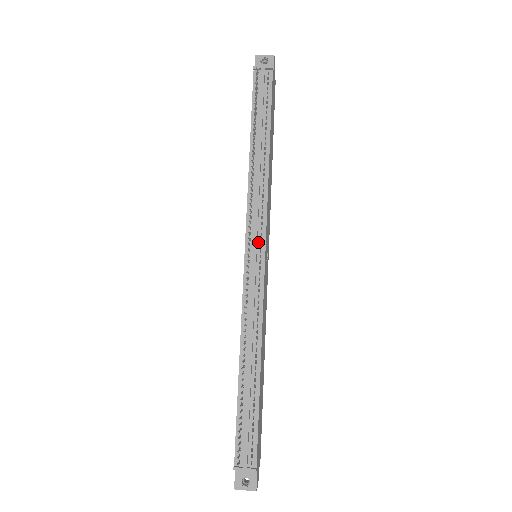
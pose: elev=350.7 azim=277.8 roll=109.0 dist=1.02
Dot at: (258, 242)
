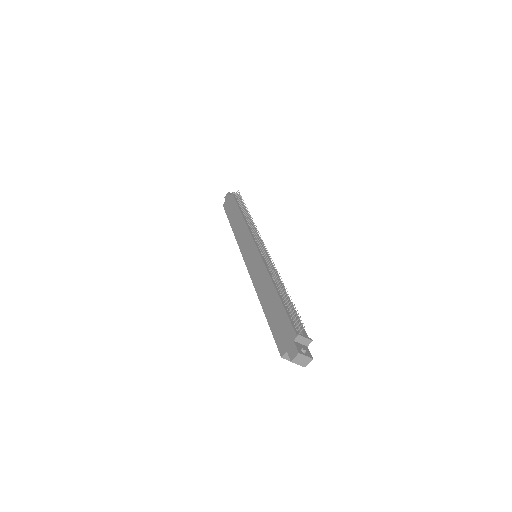
Dot at: occluded
